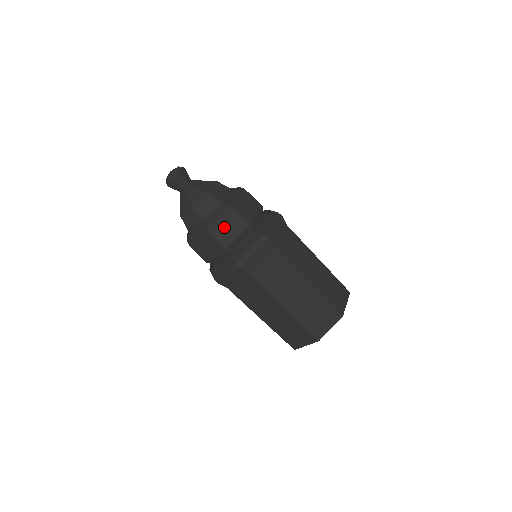
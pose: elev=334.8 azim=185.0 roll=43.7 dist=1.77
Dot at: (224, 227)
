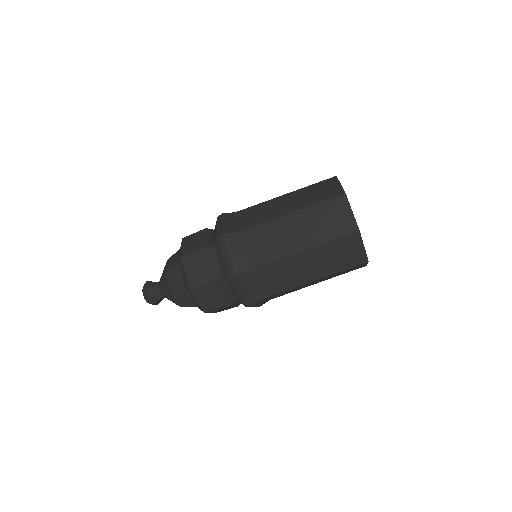
Dot at: (191, 245)
